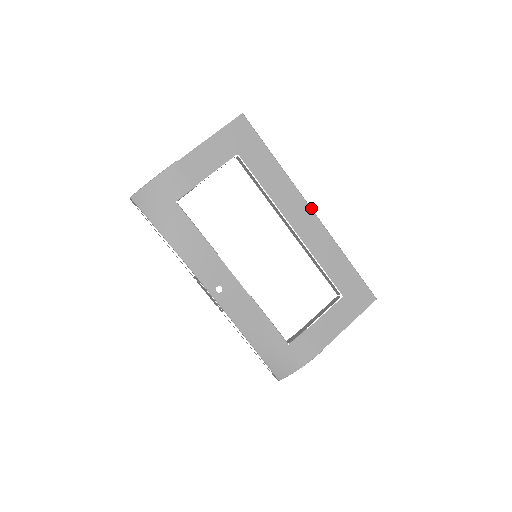
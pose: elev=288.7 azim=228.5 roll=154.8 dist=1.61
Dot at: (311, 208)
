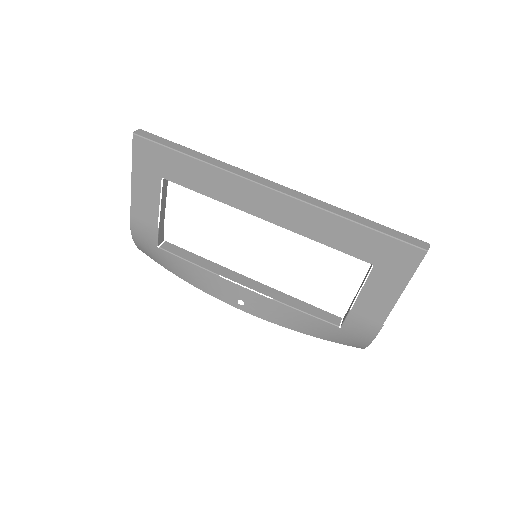
Dot at: (268, 187)
